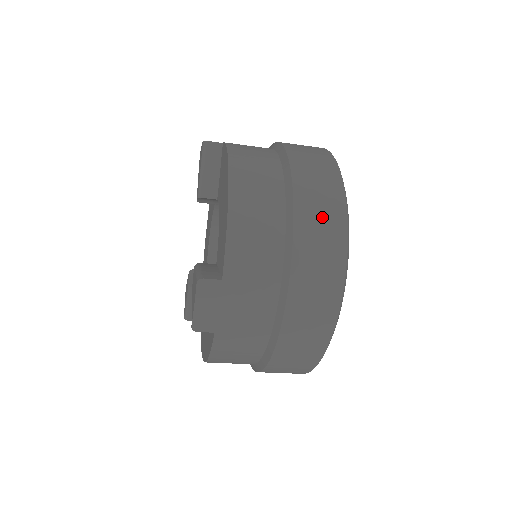
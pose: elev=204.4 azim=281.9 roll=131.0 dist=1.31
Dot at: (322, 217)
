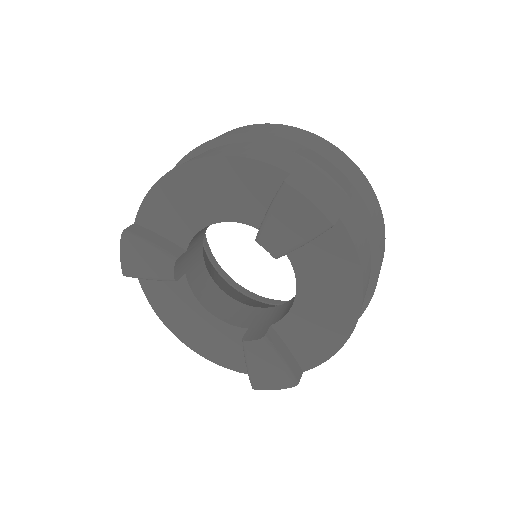
Dot at: occluded
